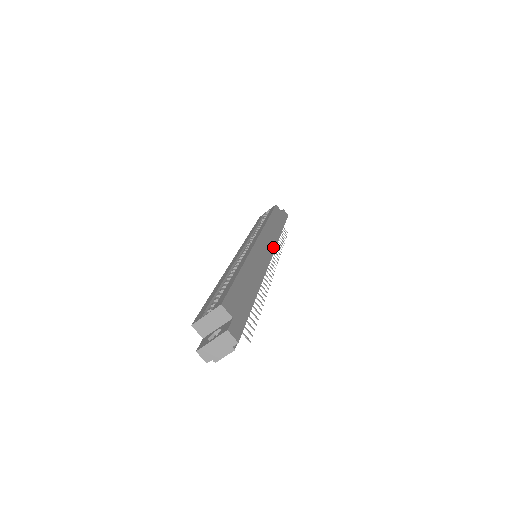
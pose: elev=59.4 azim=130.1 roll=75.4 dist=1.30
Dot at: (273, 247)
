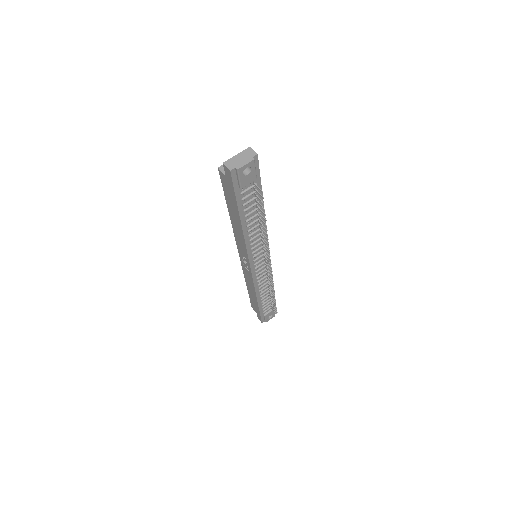
Dot at: occluded
